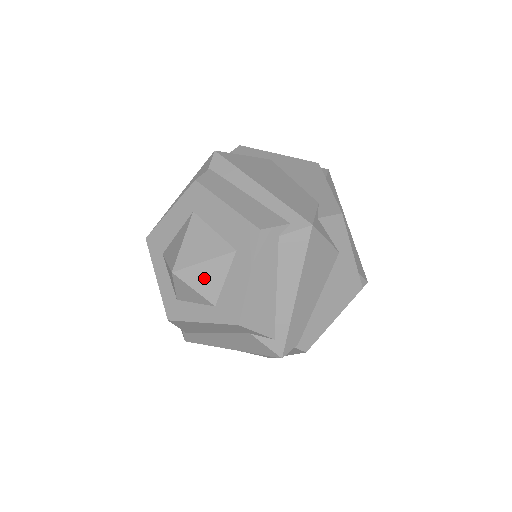
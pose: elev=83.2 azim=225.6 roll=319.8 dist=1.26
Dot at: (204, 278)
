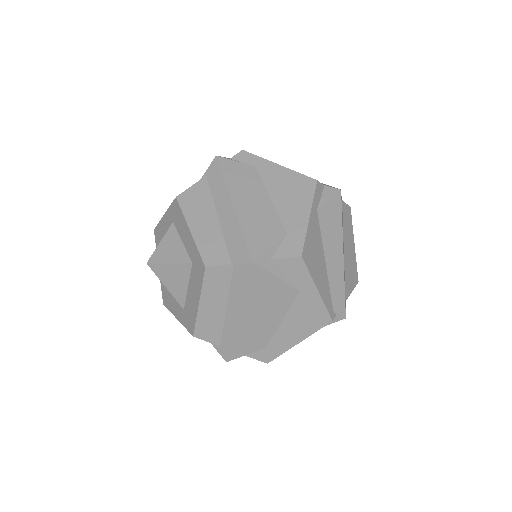
Dot at: occluded
